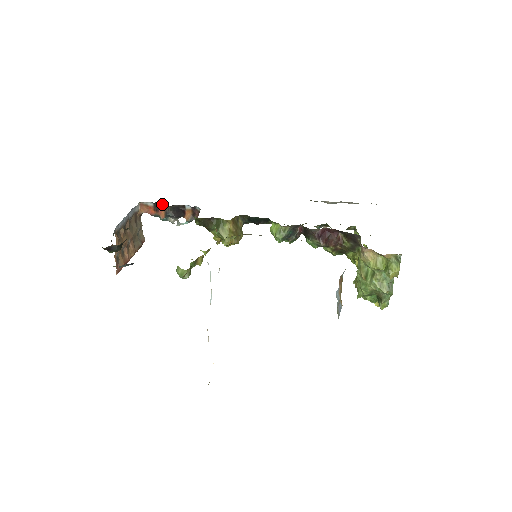
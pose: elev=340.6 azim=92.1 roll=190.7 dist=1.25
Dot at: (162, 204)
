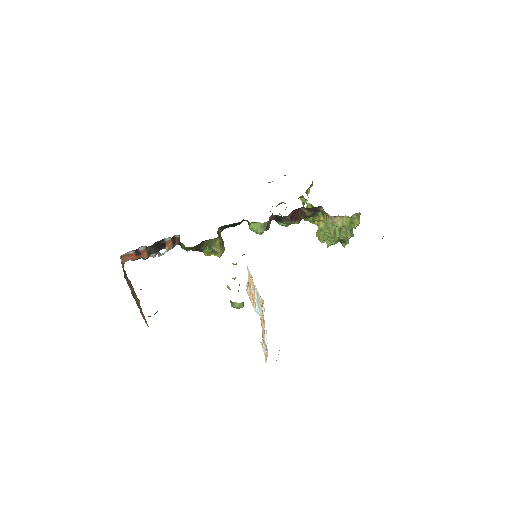
Dot at: (143, 247)
